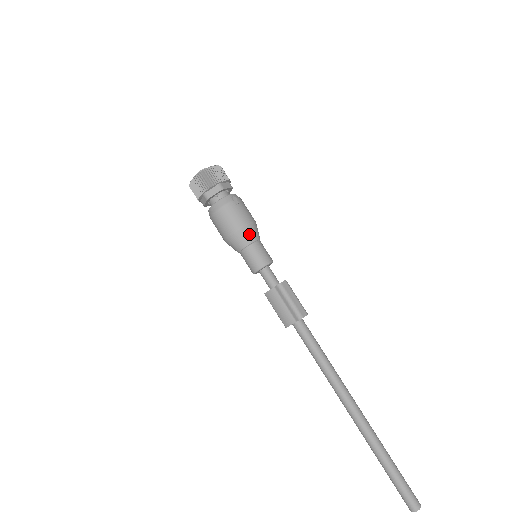
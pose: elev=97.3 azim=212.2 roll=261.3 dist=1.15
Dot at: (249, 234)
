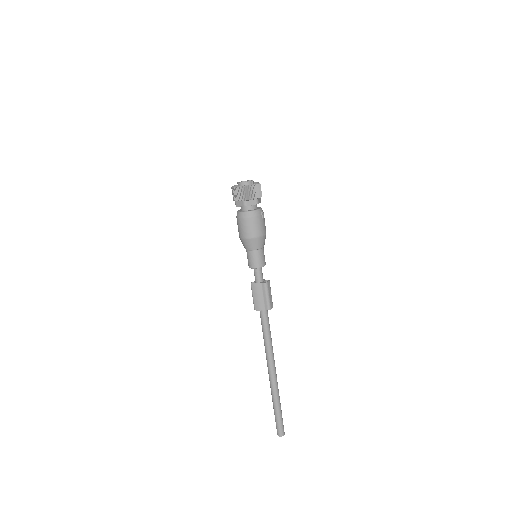
Dot at: (262, 242)
